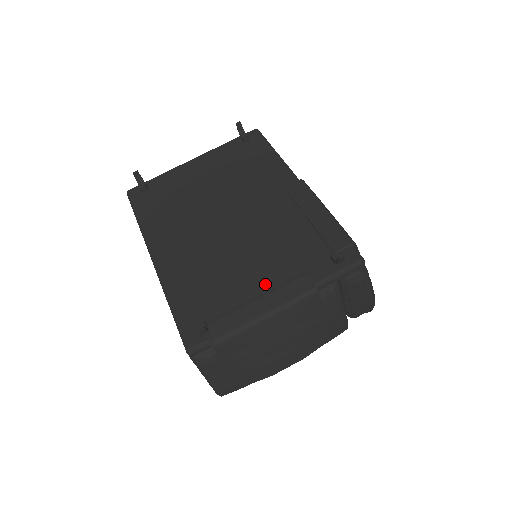
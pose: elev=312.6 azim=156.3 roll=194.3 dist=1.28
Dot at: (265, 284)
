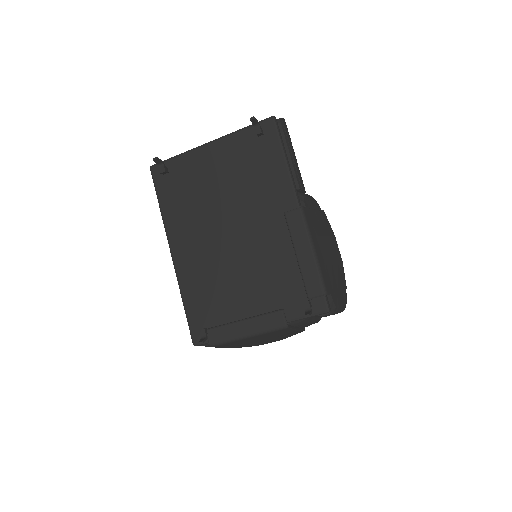
Dot at: (252, 309)
